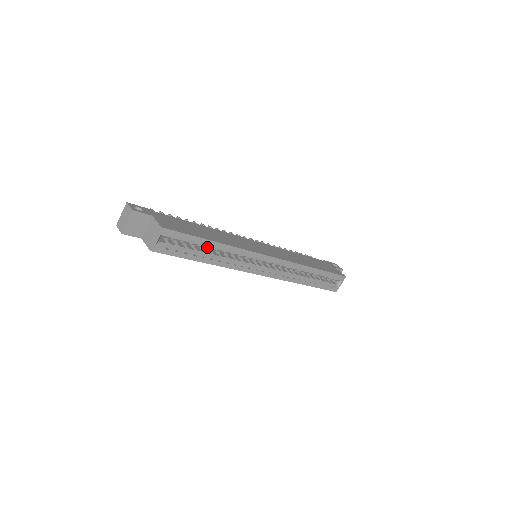
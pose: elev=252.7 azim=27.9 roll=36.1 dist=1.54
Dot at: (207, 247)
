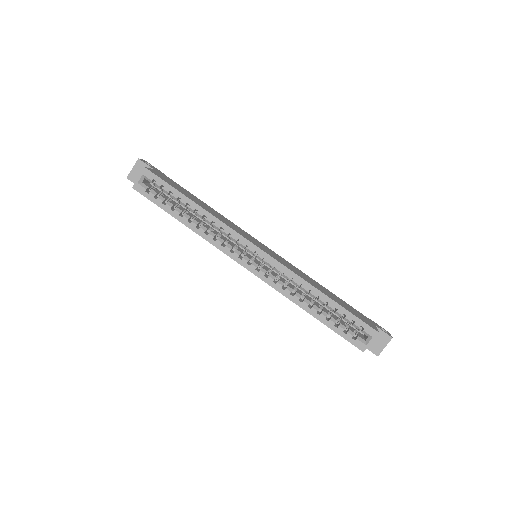
Dot at: (189, 209)
